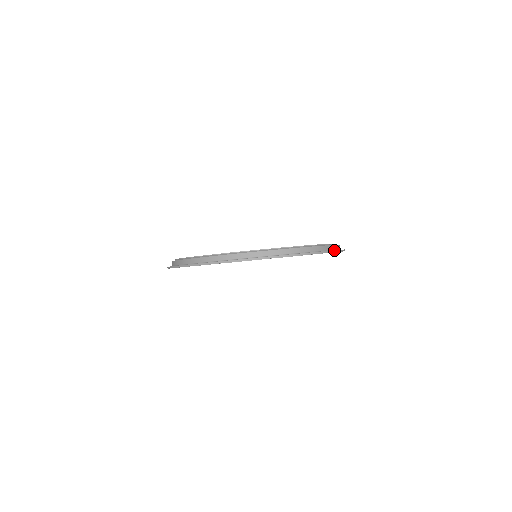
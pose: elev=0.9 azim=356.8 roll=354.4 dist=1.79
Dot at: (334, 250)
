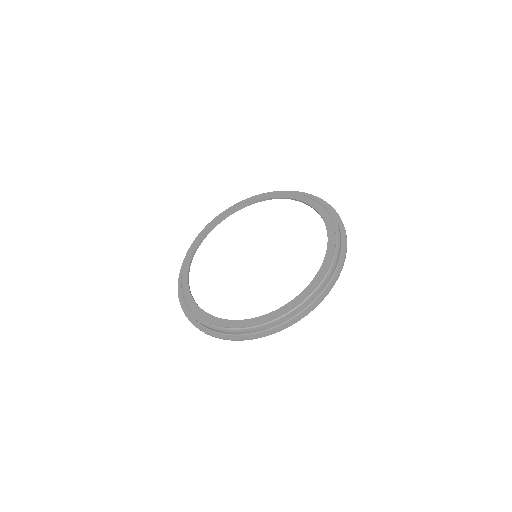
Dot at: (346, 240)
